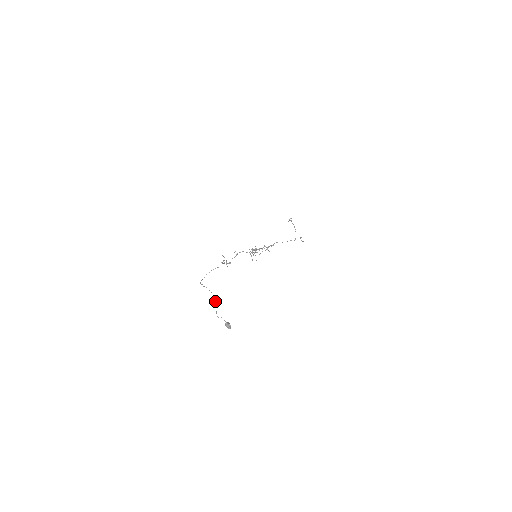
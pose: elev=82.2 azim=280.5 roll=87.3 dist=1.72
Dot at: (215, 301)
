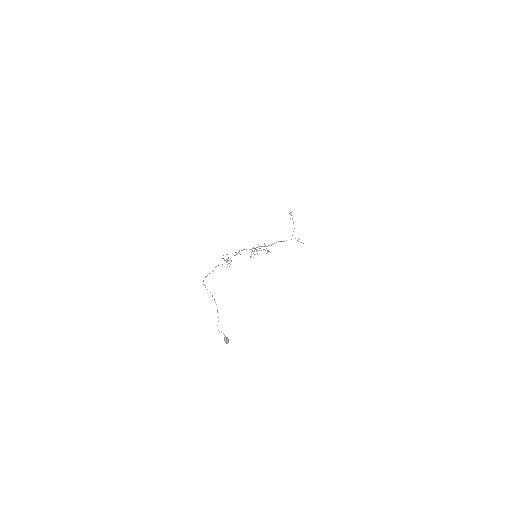
Dot at: occluded
